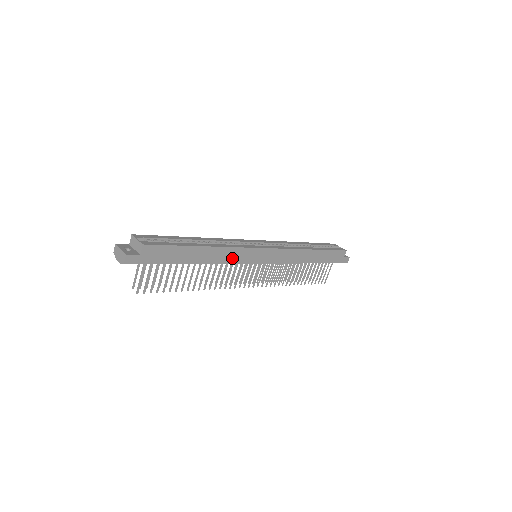
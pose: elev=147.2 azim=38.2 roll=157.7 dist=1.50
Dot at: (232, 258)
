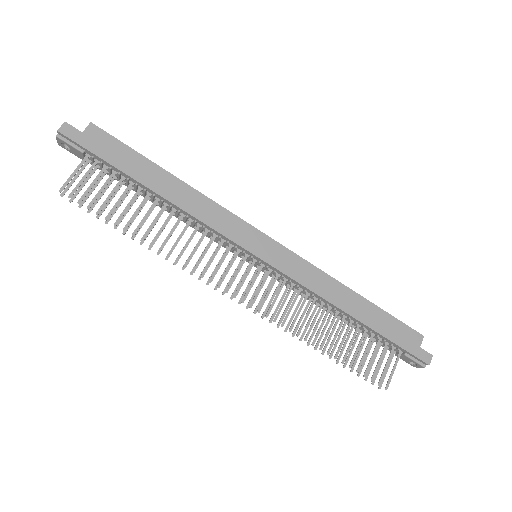
Dot at: (211, 218)
